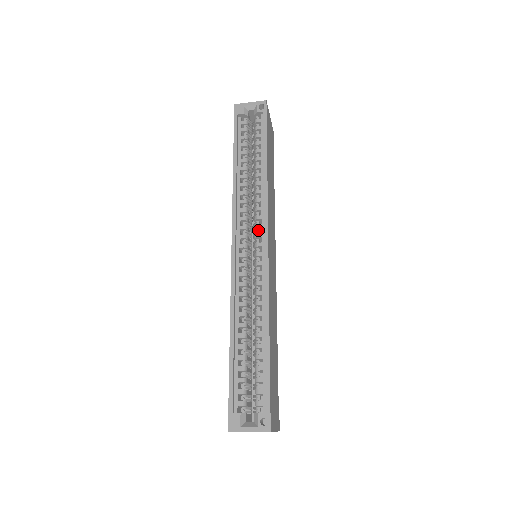
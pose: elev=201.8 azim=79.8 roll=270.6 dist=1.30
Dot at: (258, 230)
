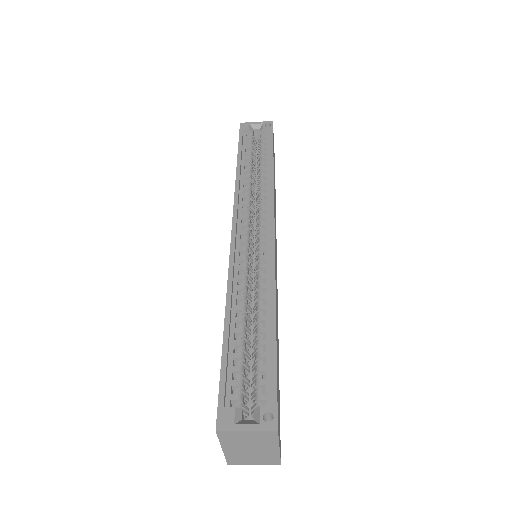
Dot at: (262, 220)
